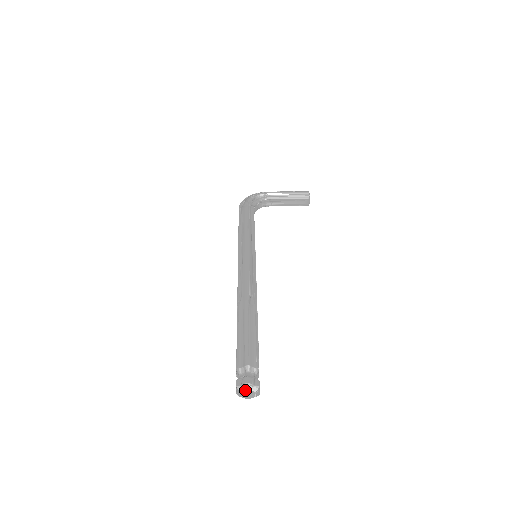
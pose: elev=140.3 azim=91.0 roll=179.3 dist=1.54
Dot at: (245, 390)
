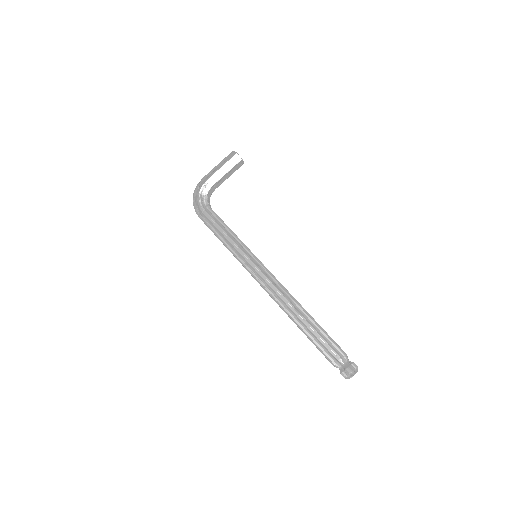
Dot at: (352, 376)
